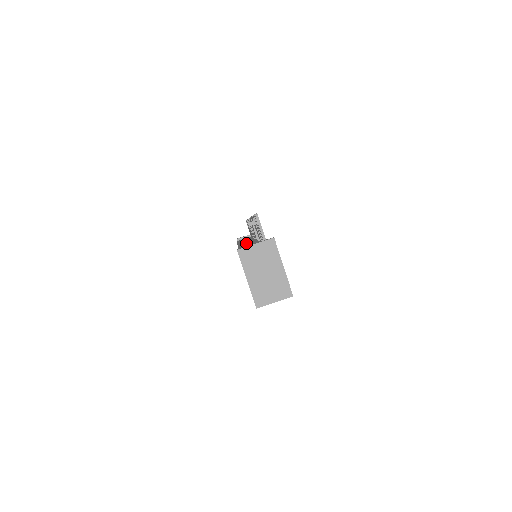
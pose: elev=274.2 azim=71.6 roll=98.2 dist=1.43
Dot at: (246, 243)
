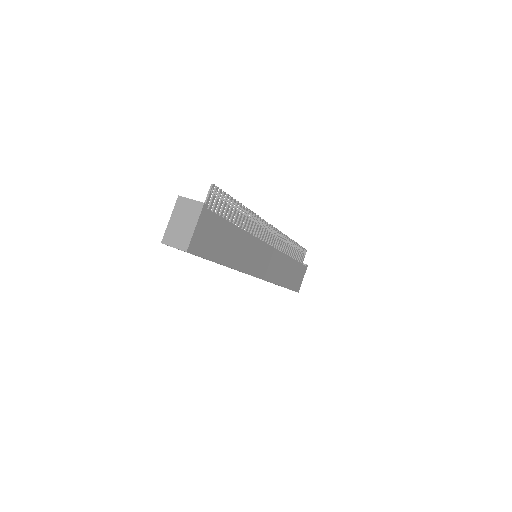
Dot at: occluded
